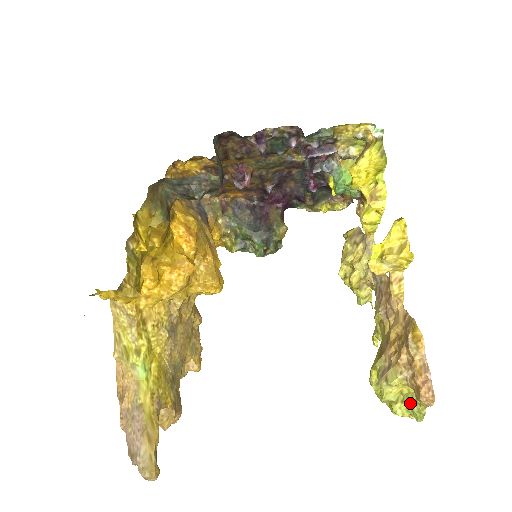
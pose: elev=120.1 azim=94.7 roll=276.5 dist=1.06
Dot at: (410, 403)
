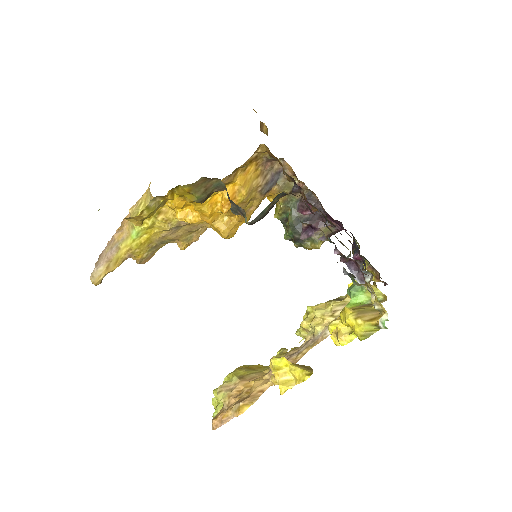
Dot at: (217, 409)
